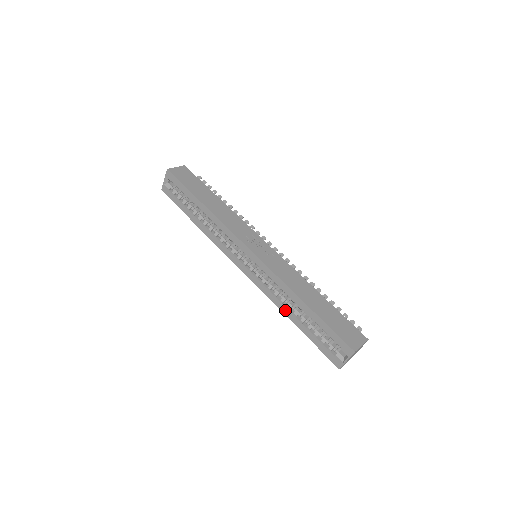
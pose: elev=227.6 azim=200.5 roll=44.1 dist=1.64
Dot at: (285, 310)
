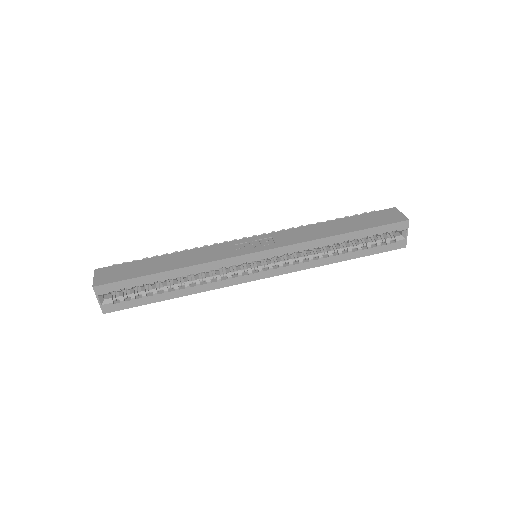
Dot at: (329, 260)
